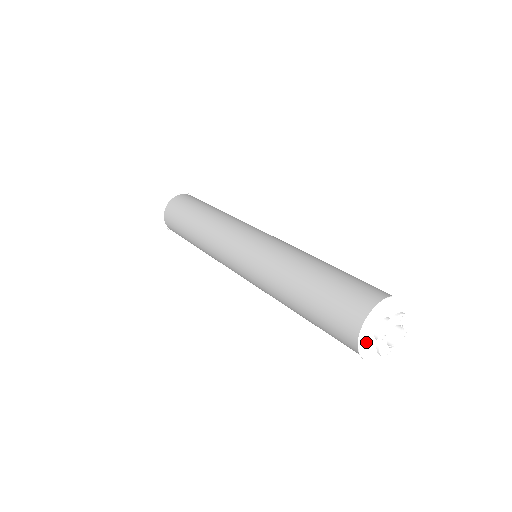
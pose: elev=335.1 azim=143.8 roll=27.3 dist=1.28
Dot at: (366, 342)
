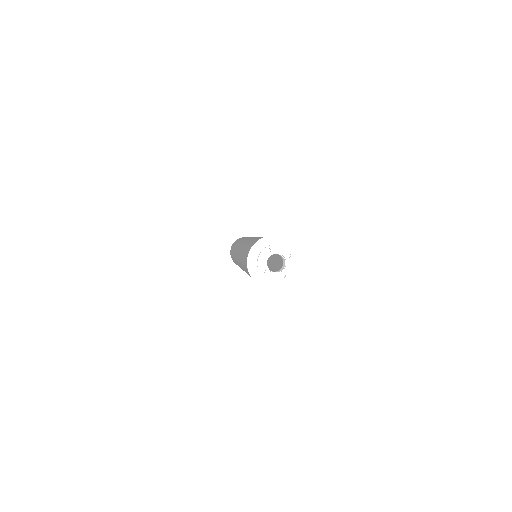
Dot at: (265, 279)
